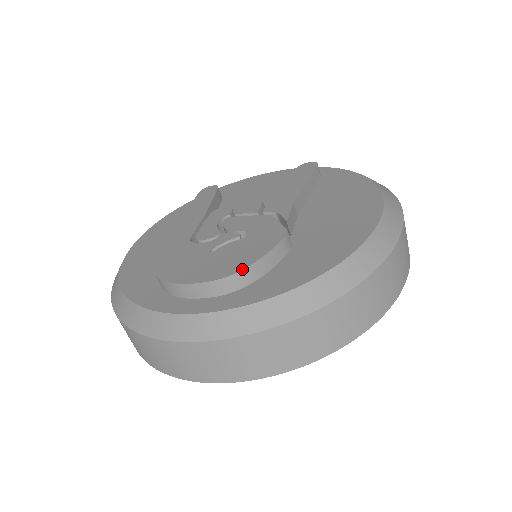
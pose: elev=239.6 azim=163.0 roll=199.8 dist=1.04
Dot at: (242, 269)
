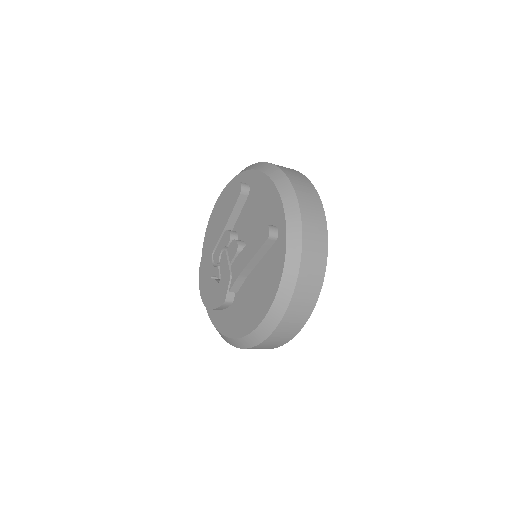
Dot at: occluded
